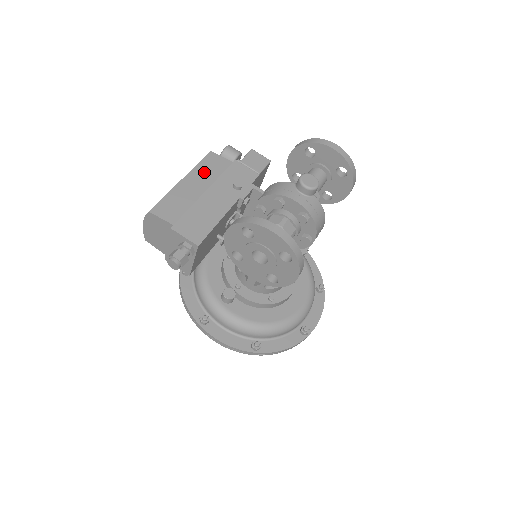
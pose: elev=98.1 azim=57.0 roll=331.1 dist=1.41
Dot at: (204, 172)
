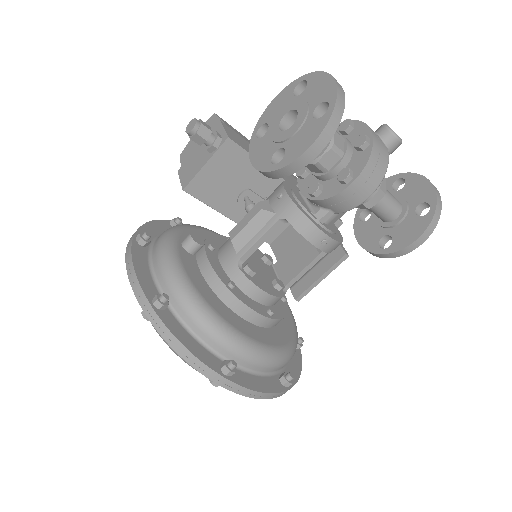
Dot at: occluded
